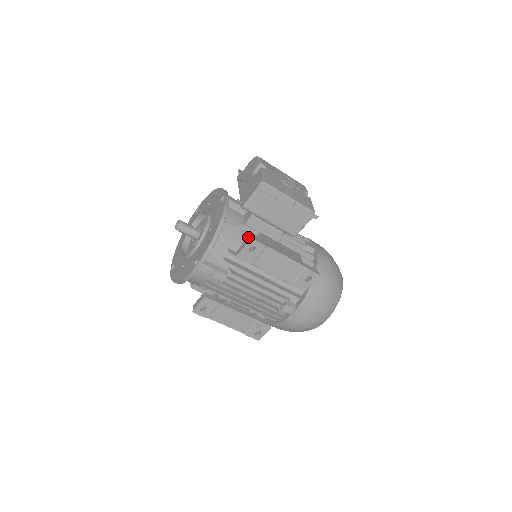
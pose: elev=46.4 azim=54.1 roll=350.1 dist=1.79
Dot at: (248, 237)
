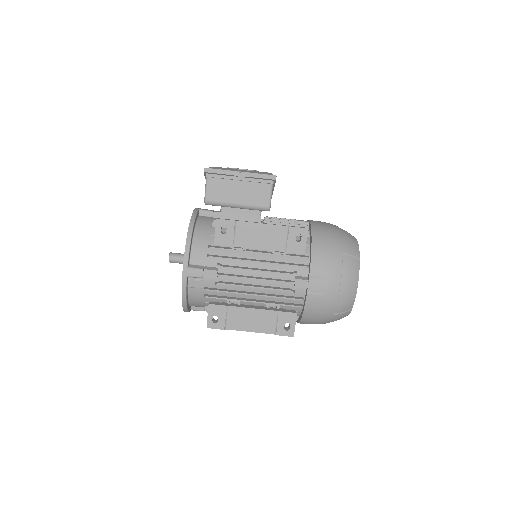
Dot at: occluded
